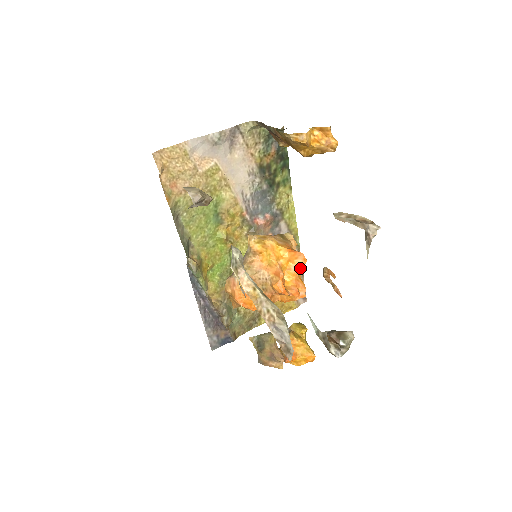
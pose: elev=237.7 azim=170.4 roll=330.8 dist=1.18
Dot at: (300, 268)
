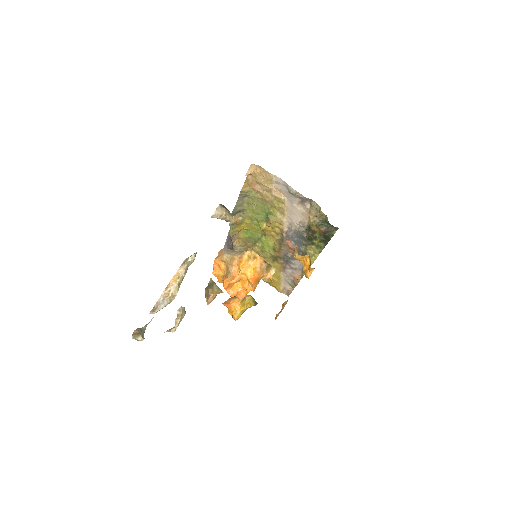
Dot at: (248, 289)
